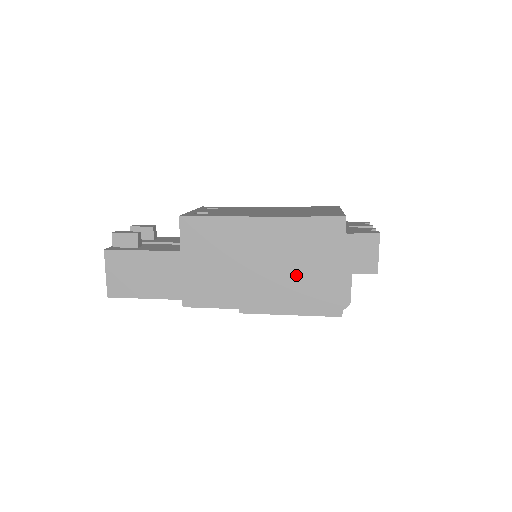
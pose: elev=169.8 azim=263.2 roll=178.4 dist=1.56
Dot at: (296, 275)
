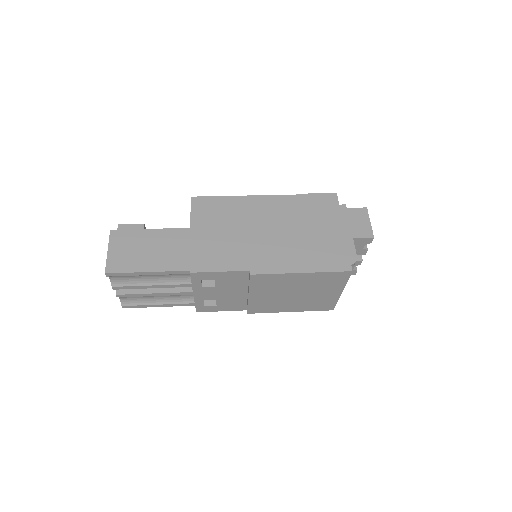
Dot at: (302, 238)
